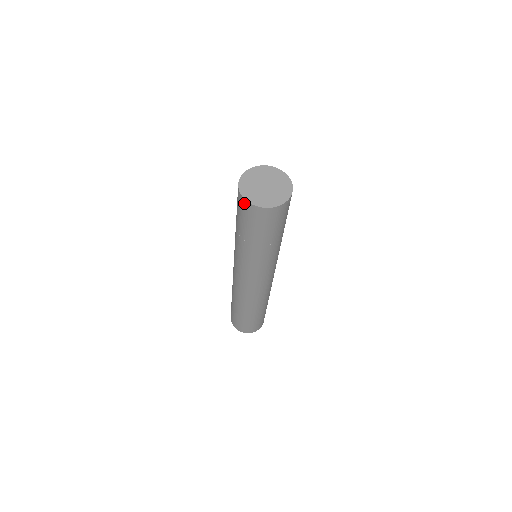
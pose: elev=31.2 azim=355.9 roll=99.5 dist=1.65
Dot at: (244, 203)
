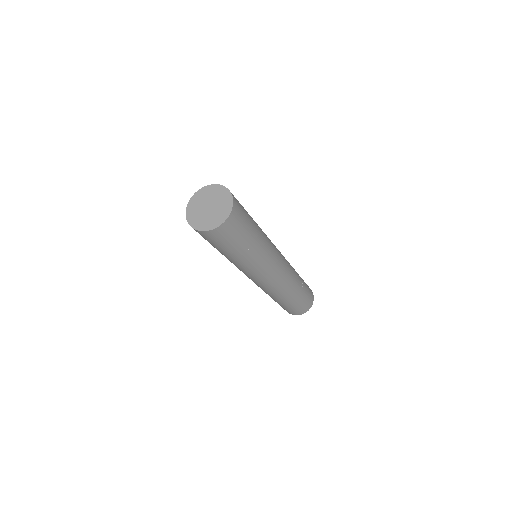
Dot at: (210, 234)
